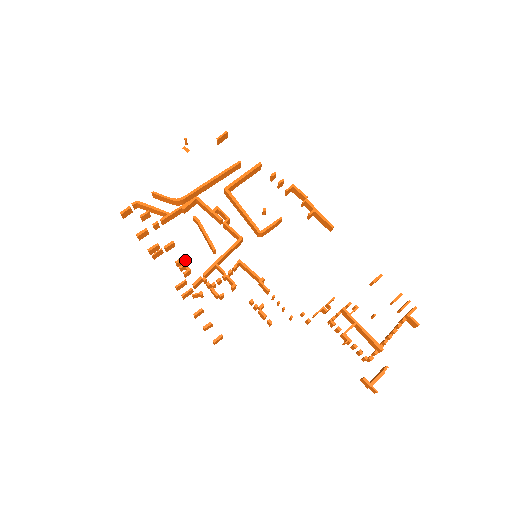
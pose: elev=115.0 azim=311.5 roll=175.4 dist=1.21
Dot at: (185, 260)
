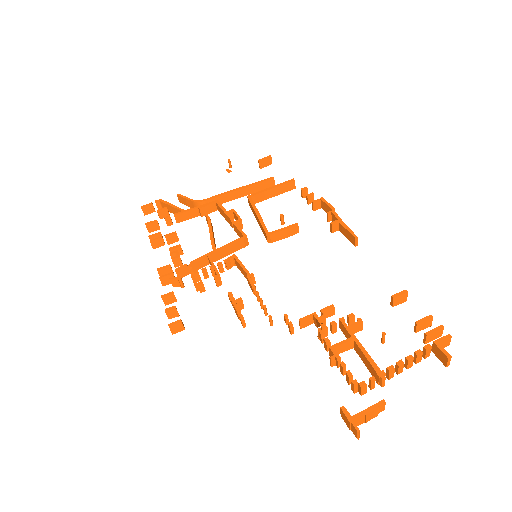
Dot at: (181, 251)
